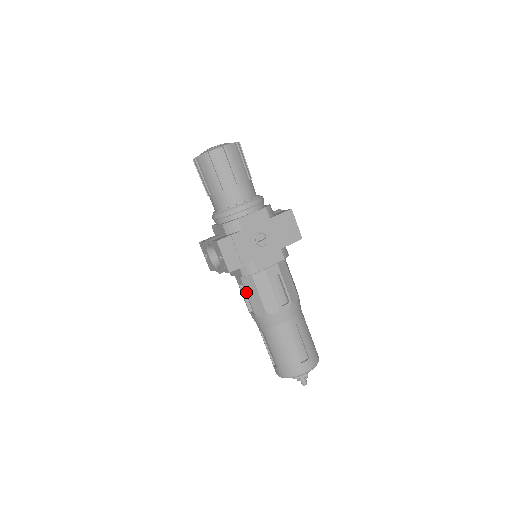
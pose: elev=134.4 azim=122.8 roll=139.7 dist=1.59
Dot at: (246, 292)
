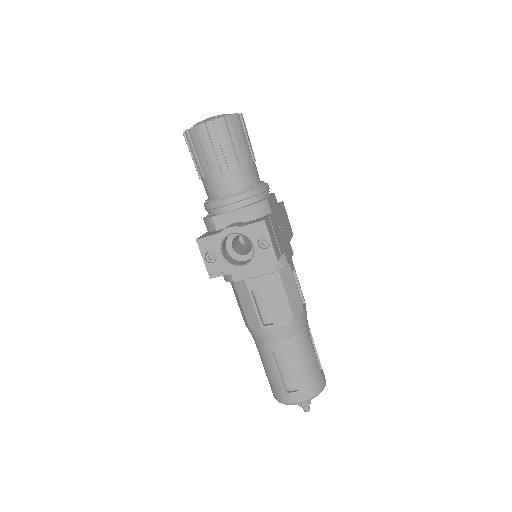
Dot at: (268, 296)
